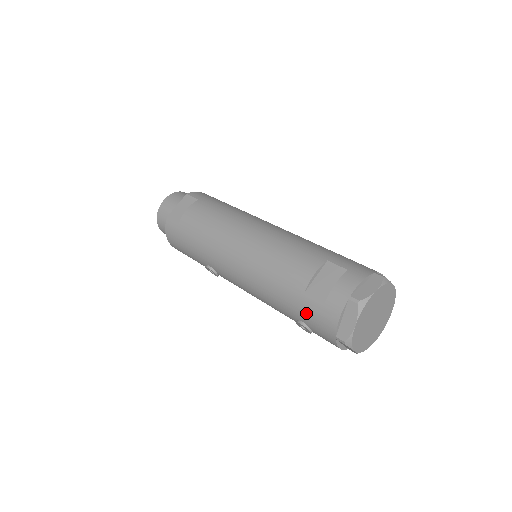
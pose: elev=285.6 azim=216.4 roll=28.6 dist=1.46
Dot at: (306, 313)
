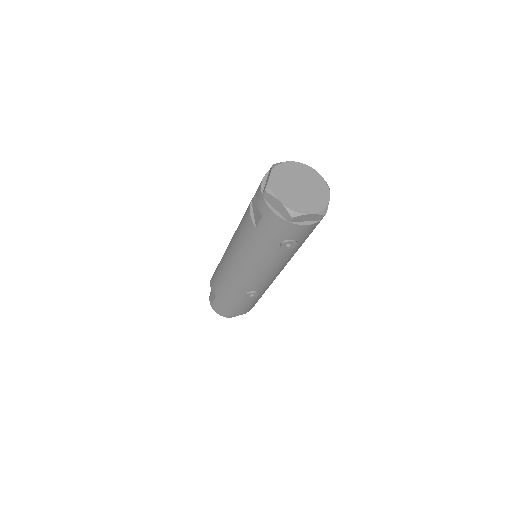
Dot at: (270, 235)
